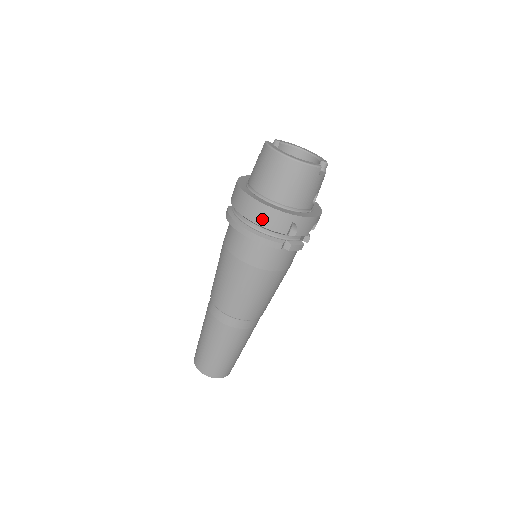
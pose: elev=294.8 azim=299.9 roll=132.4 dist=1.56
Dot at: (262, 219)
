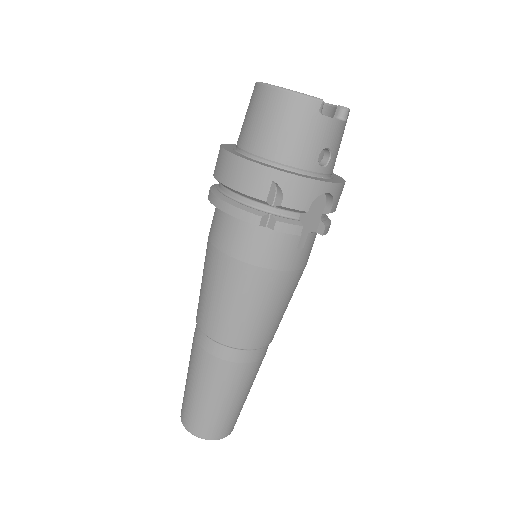
Dot at: (232, 177)
